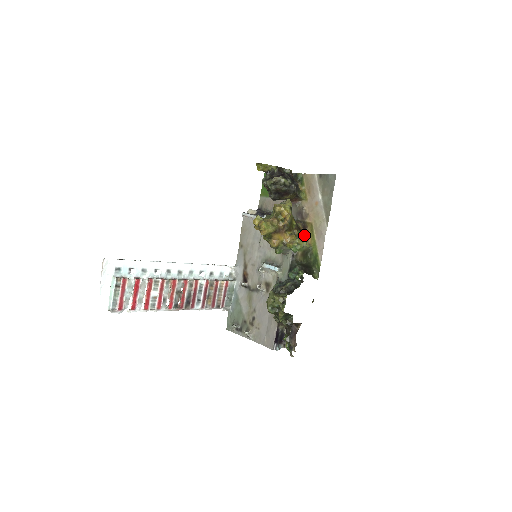
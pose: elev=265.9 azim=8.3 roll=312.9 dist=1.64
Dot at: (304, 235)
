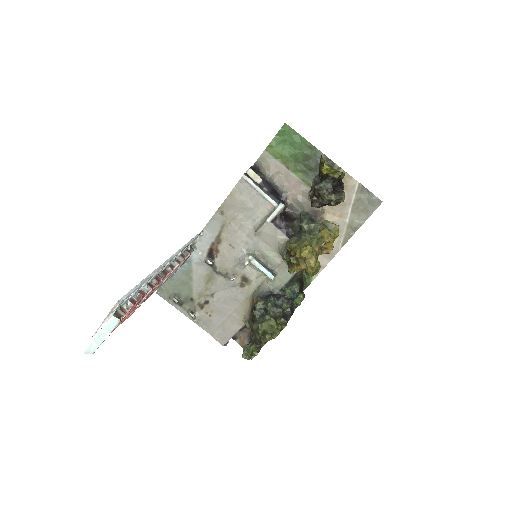
Dot at: occluded
